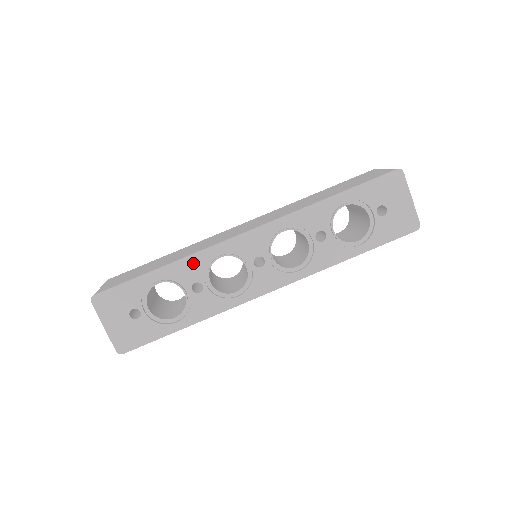
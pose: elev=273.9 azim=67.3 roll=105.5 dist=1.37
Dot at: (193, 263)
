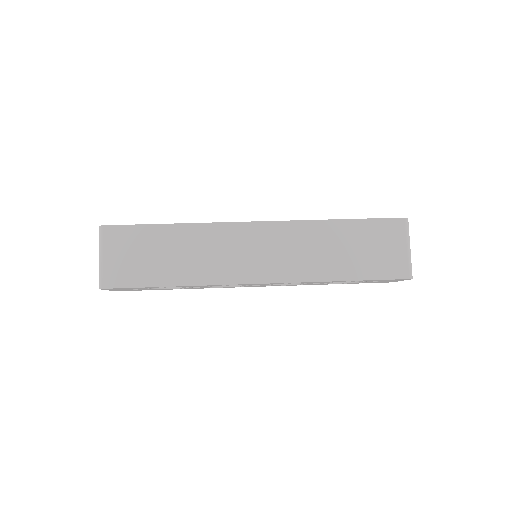
Dot at: occluded
